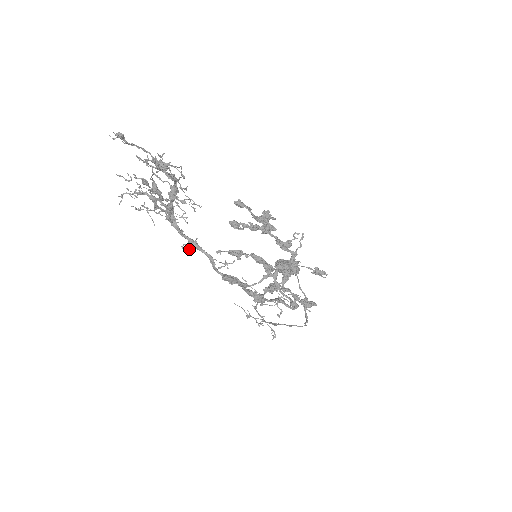
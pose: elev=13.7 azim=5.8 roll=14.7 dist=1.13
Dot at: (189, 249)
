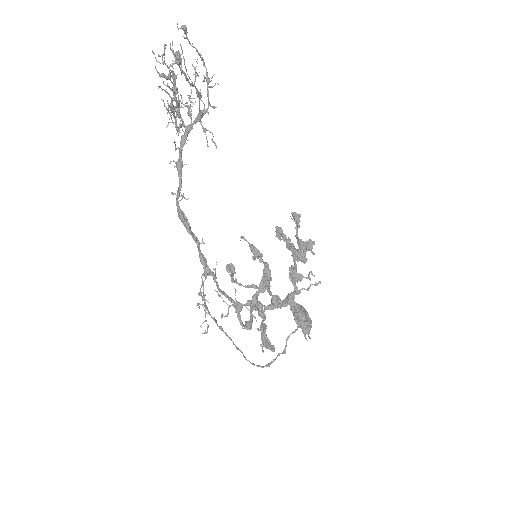
Dot at: occluded
